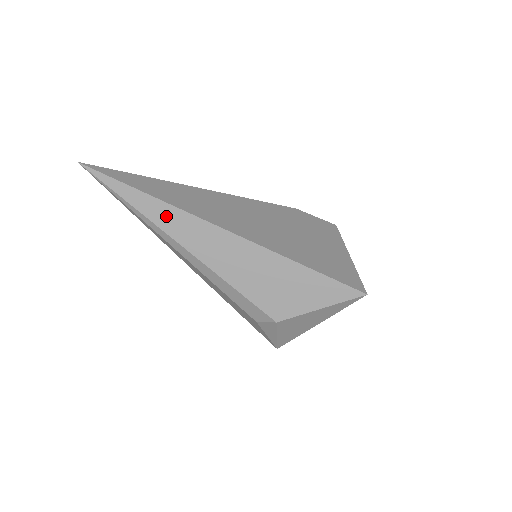
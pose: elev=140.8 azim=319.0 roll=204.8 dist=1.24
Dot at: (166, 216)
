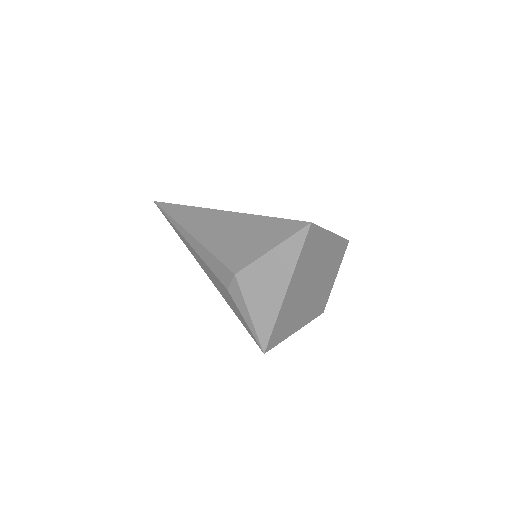
Dot at: (185, 214)
